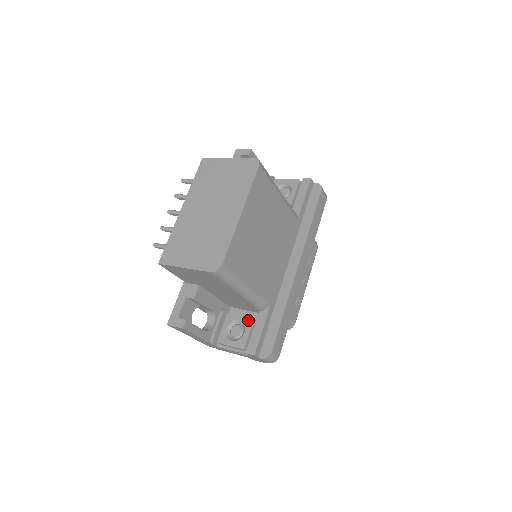
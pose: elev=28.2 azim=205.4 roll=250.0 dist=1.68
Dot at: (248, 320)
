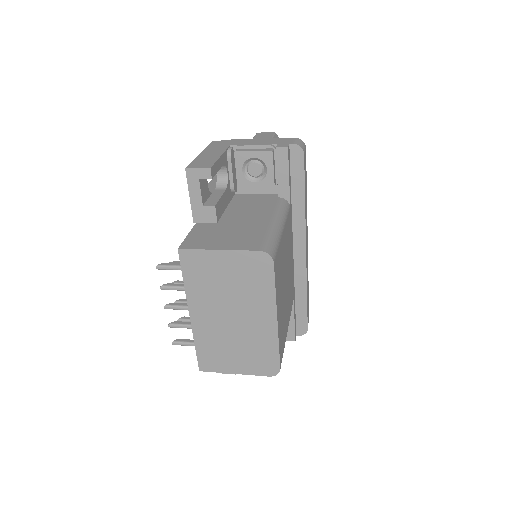
Dot at: occluded
